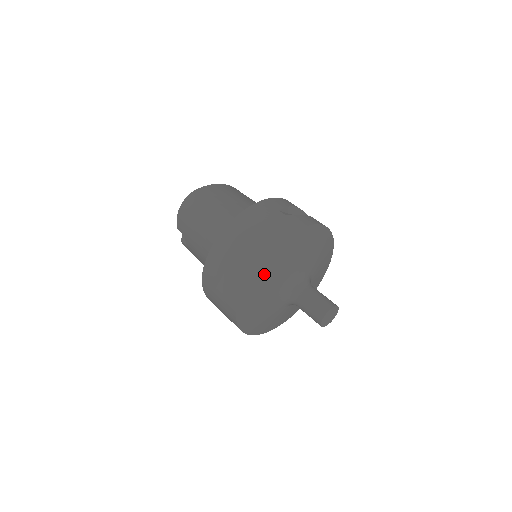
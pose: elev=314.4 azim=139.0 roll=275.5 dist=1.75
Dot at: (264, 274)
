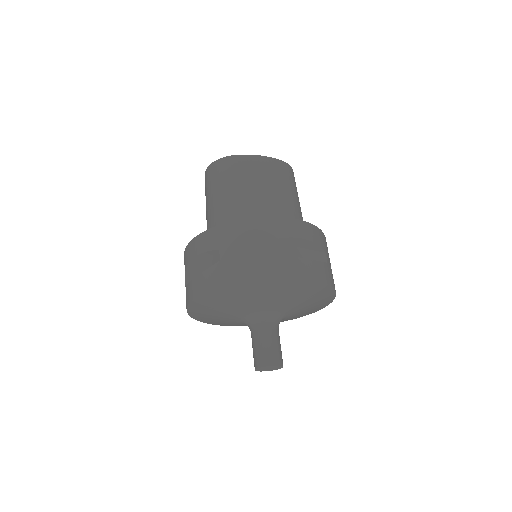
Dot at: (215, 300)
